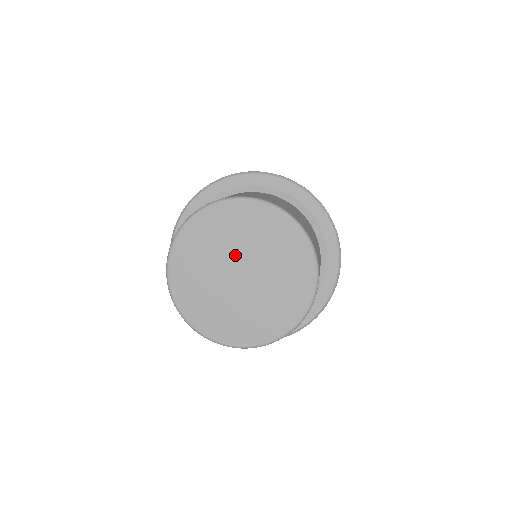
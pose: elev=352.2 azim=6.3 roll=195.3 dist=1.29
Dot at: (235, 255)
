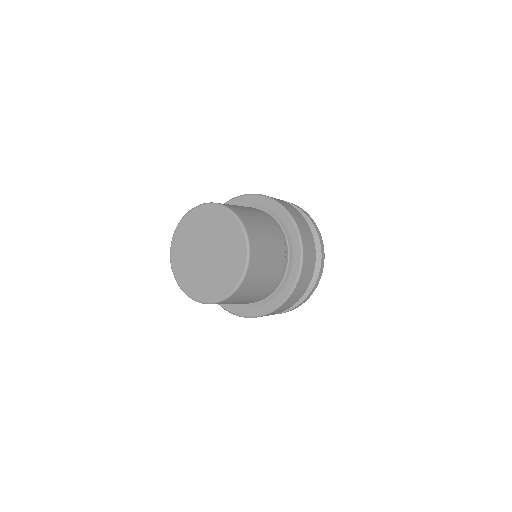
Dot at: (199, 244)
